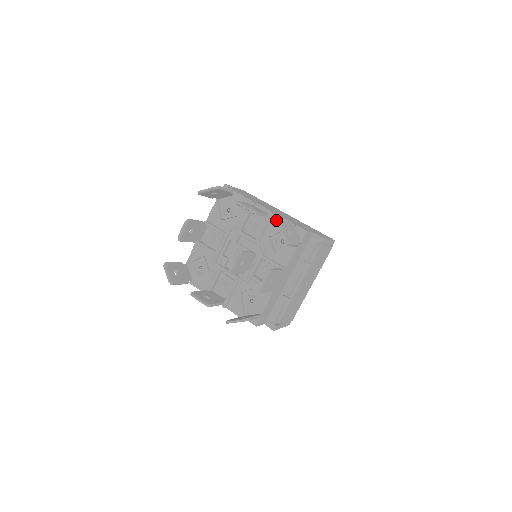
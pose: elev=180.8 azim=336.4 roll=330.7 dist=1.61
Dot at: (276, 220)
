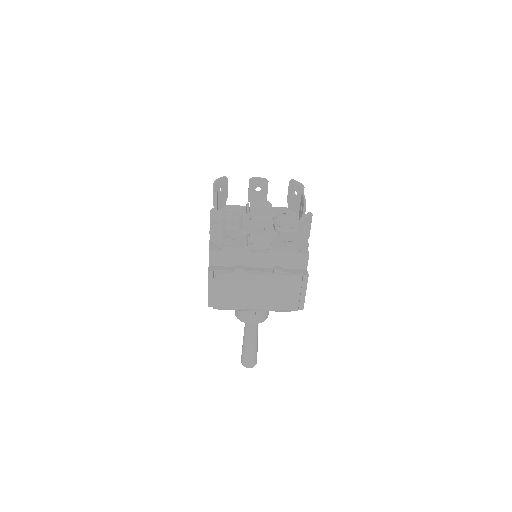
Dot at: occluded
